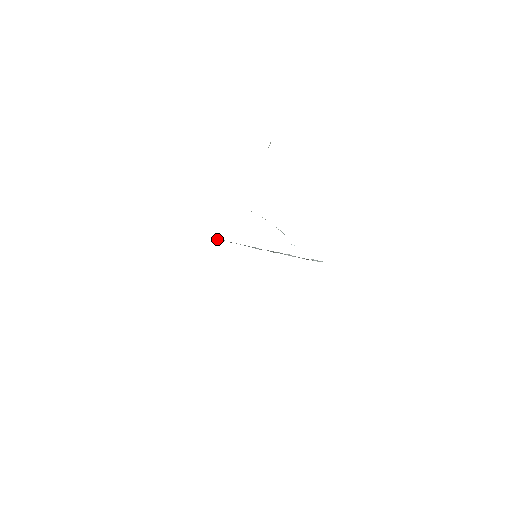
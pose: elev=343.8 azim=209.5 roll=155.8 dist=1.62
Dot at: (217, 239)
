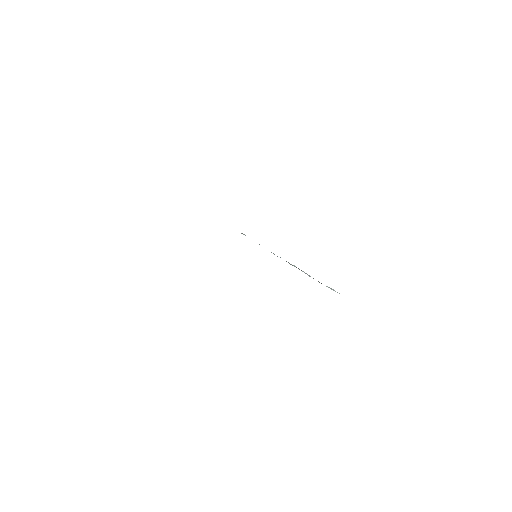
Dot at: (242, 233)
